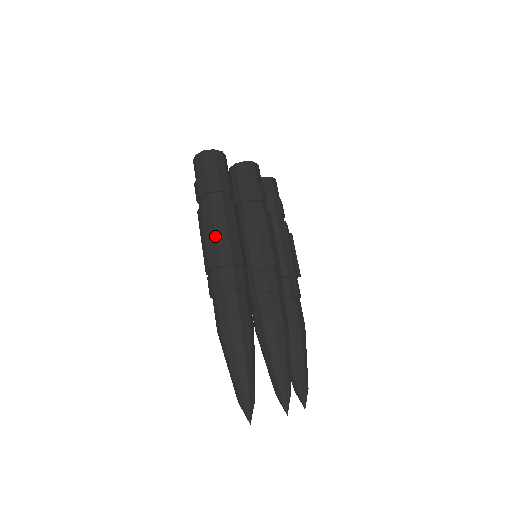
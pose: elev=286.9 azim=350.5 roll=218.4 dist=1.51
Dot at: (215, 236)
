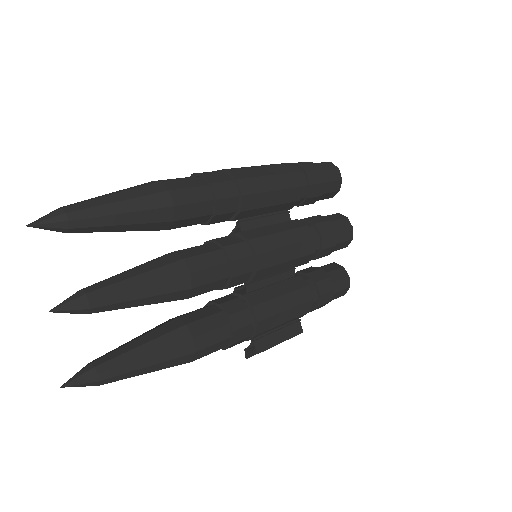
Dot at: (257, 166)
